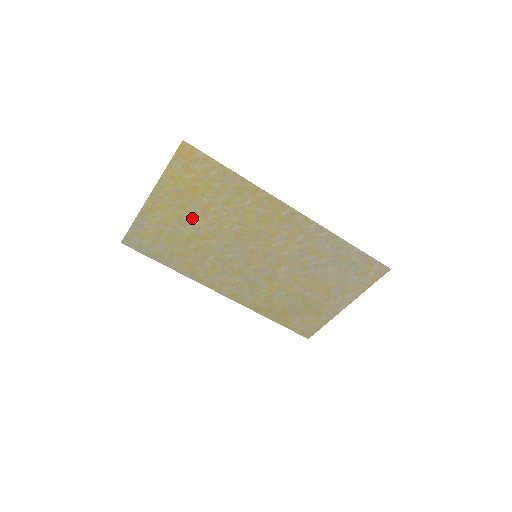
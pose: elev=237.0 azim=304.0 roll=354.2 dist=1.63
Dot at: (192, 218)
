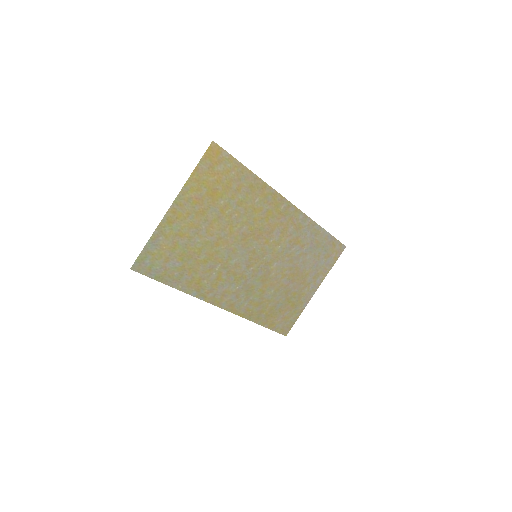
Dot at: (207, 225)
